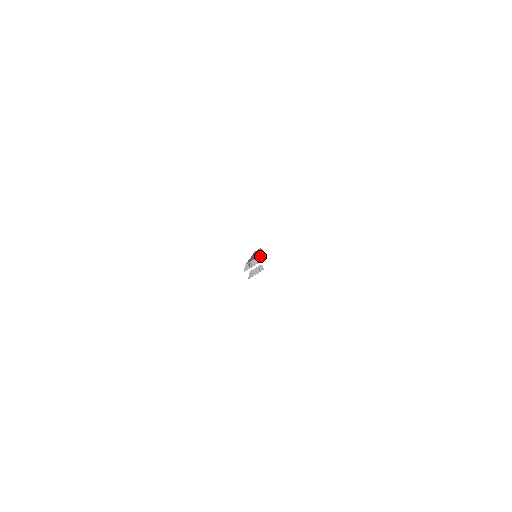
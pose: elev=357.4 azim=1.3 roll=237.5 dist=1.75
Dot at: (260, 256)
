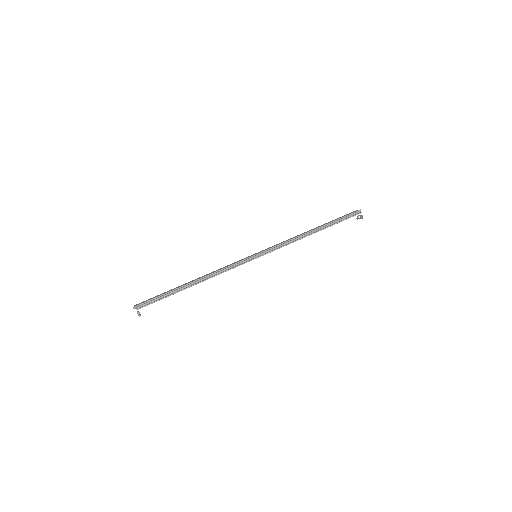
Dot at: (209, 278)
